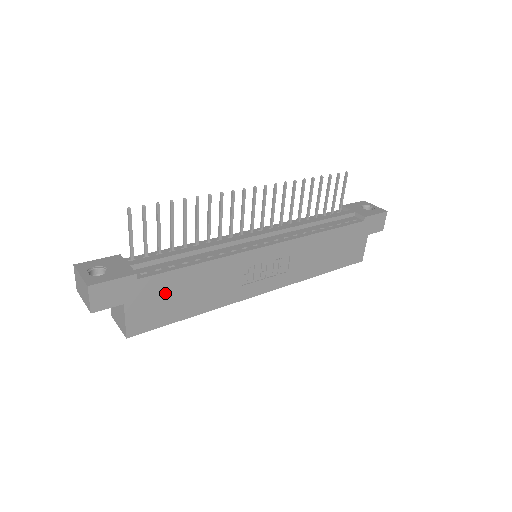
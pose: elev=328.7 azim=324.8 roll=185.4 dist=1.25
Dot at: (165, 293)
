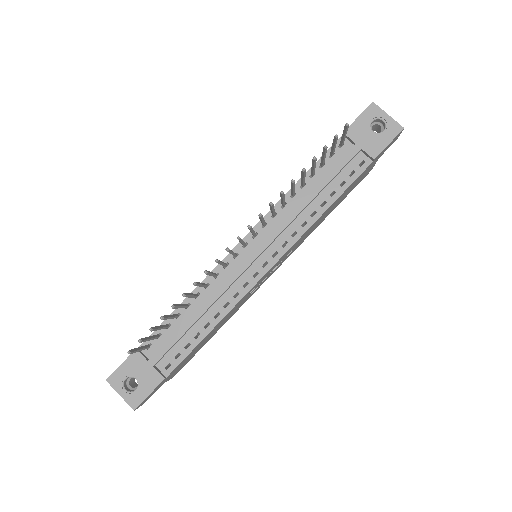
Dot at: (190, 355)
